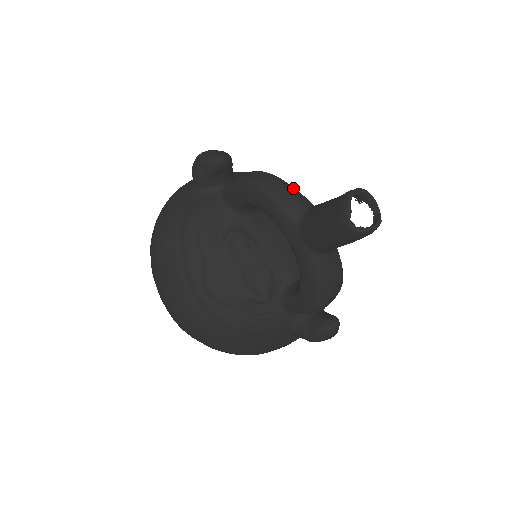
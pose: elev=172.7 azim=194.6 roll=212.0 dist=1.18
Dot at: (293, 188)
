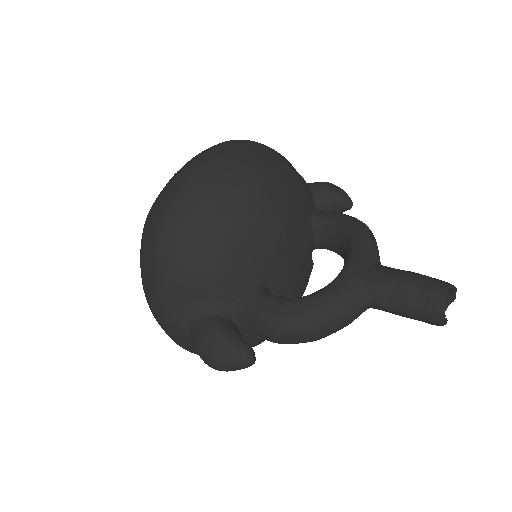
Dot at: (339, 311)
